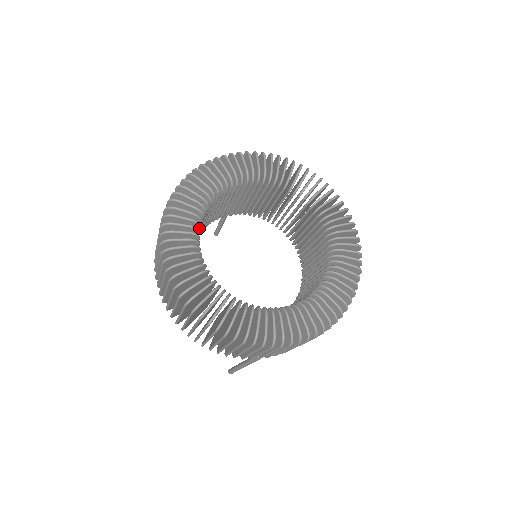
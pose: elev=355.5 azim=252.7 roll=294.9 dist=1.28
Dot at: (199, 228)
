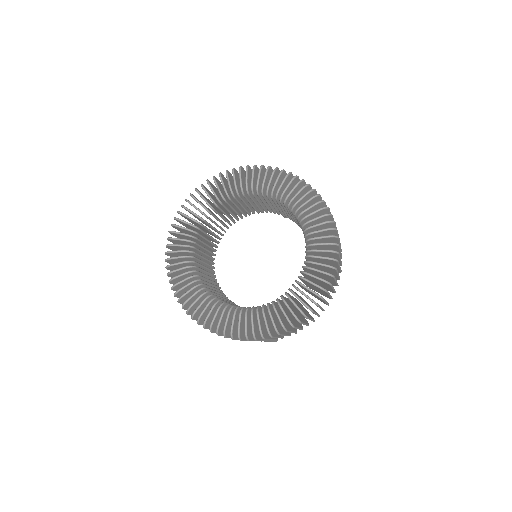
Dot at: (197, 234)
